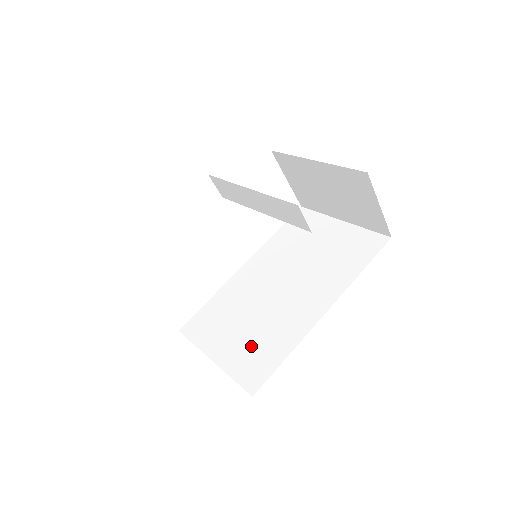
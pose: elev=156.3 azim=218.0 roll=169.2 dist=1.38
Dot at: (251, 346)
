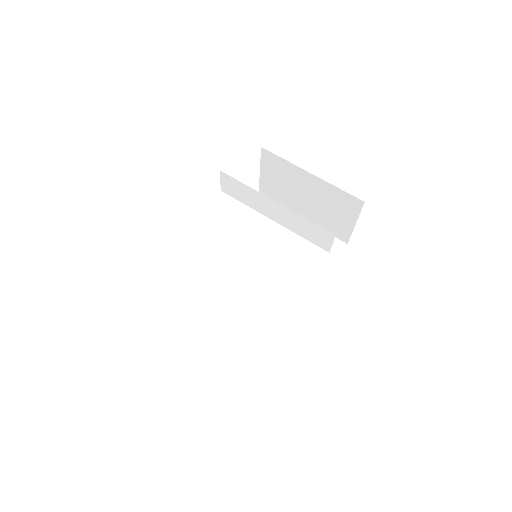
Dot at: (240, 335)
